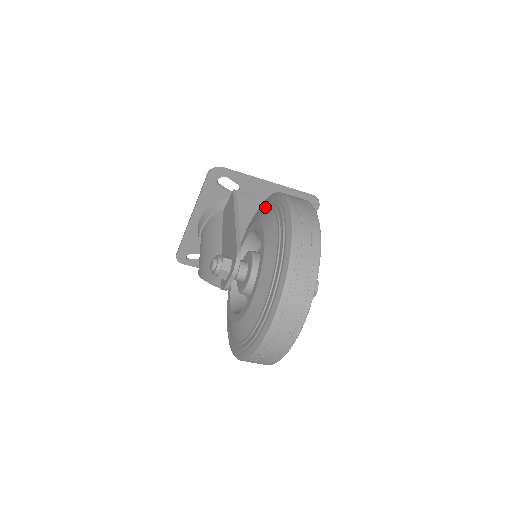
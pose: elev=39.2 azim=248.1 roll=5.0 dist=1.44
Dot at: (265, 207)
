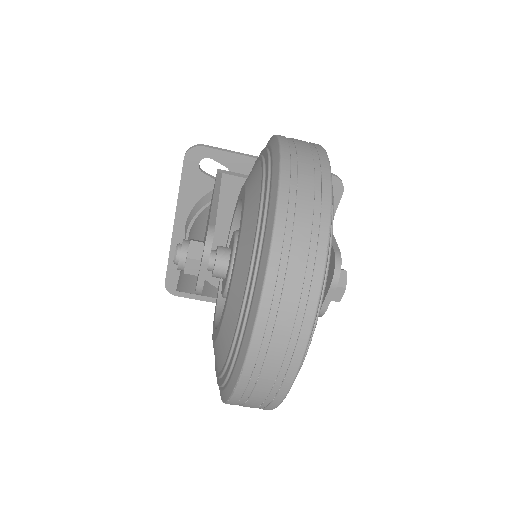
Dot at: (252, 168)
